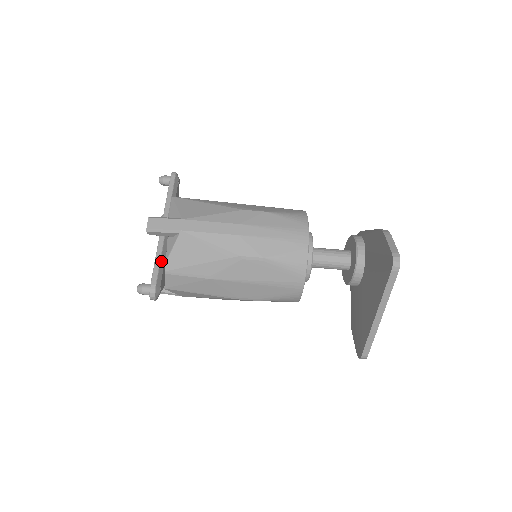
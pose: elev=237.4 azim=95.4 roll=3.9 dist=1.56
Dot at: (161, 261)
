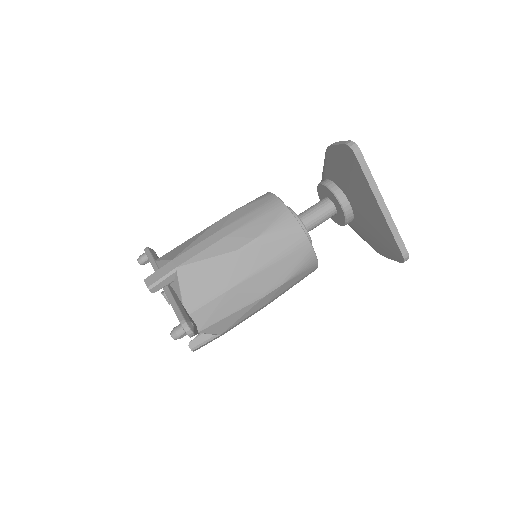
Dot at: (177, 303)
